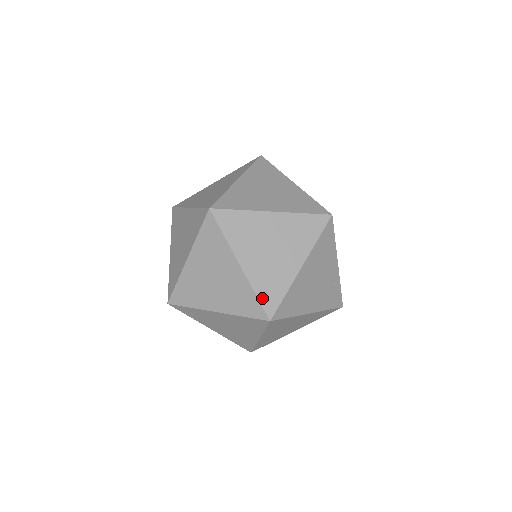
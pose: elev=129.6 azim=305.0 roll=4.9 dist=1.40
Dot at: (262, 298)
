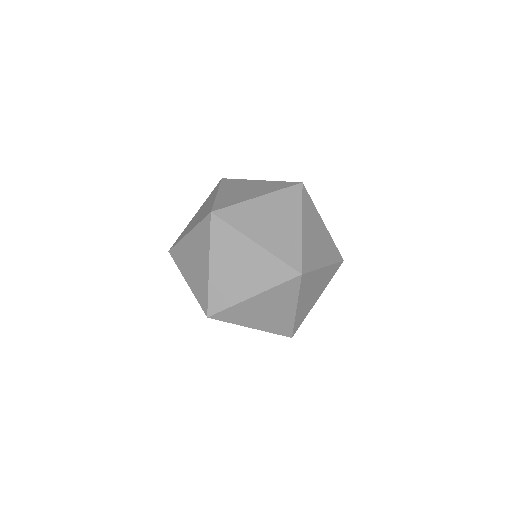
Dot at: (211, 299)
